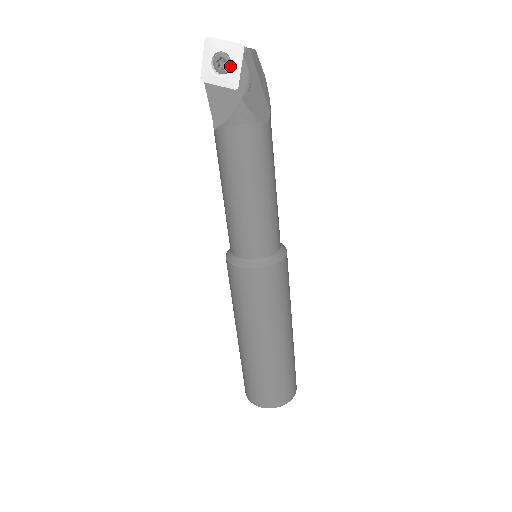
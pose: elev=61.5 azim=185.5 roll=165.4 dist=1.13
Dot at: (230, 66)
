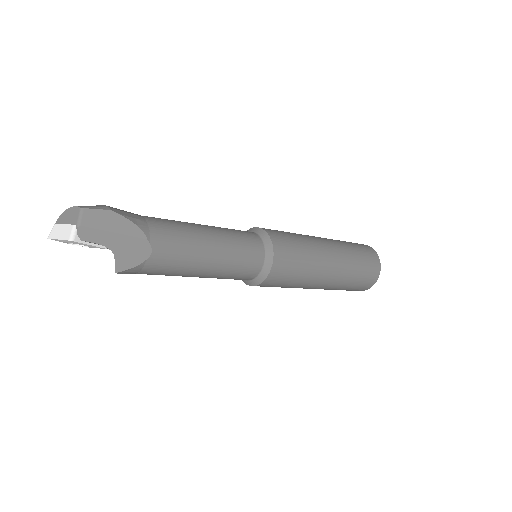
Dot at: occluded
